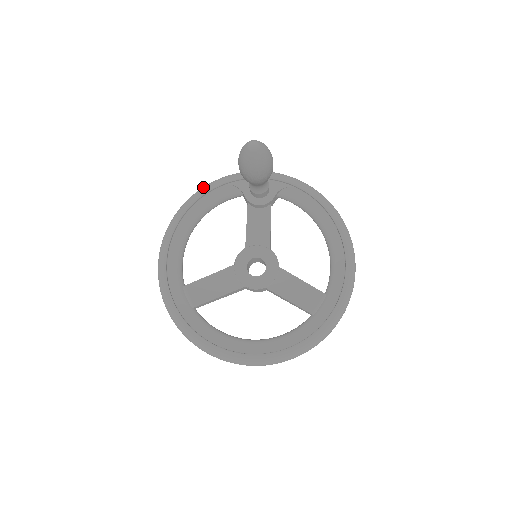
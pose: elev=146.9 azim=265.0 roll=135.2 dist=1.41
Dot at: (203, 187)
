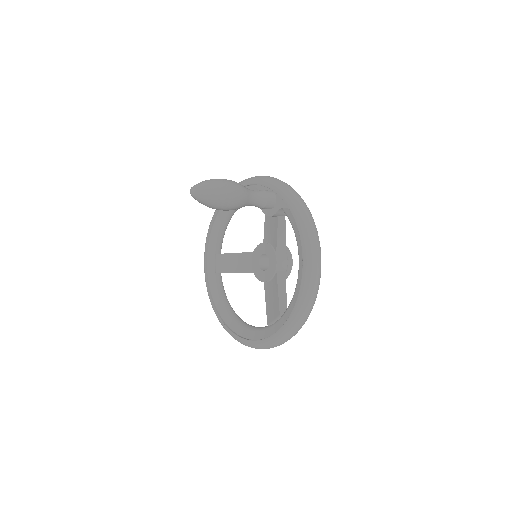
Dot at: (243, 180)
